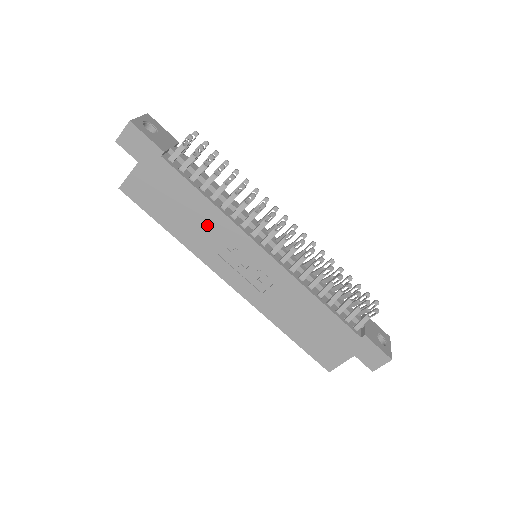
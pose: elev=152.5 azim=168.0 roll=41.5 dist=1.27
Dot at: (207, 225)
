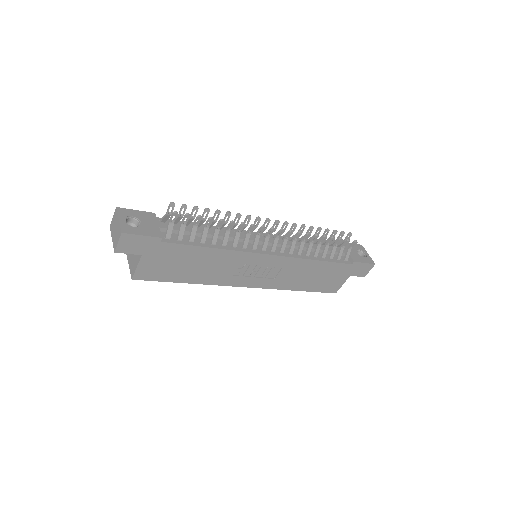
Dot at: (217, 263)
